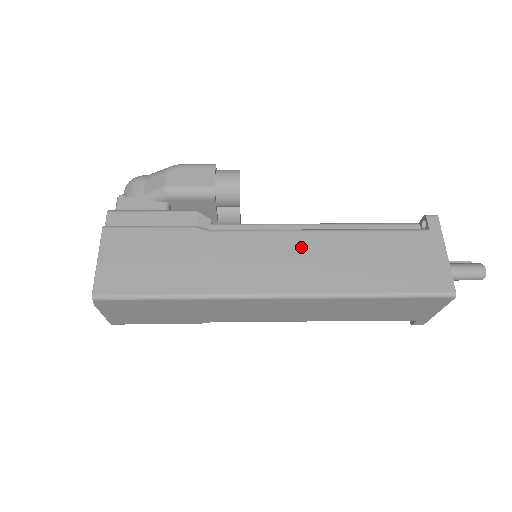
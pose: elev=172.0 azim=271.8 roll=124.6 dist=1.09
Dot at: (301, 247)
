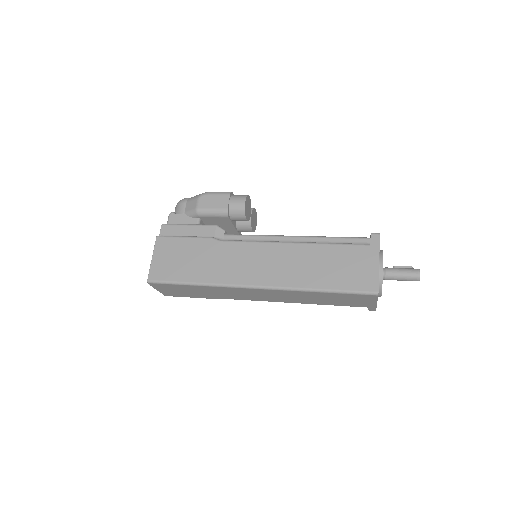
Dot at: (277, 254)
